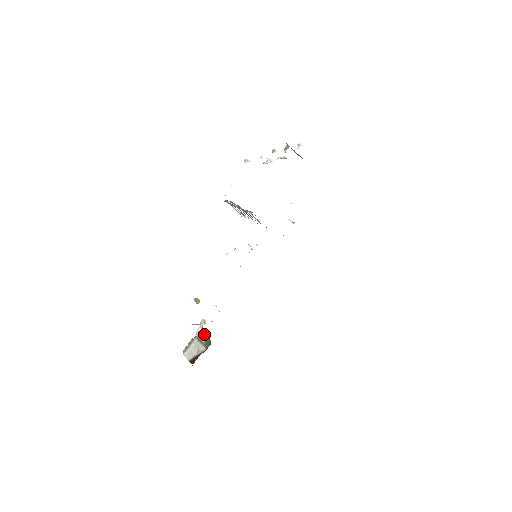
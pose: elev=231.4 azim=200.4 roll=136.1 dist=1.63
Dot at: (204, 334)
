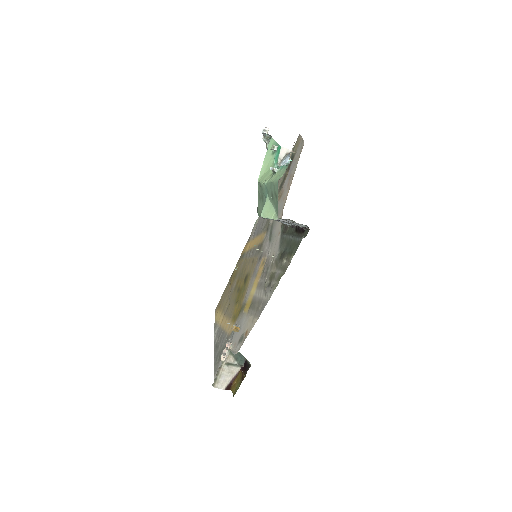
Dot at: (234, 356)
